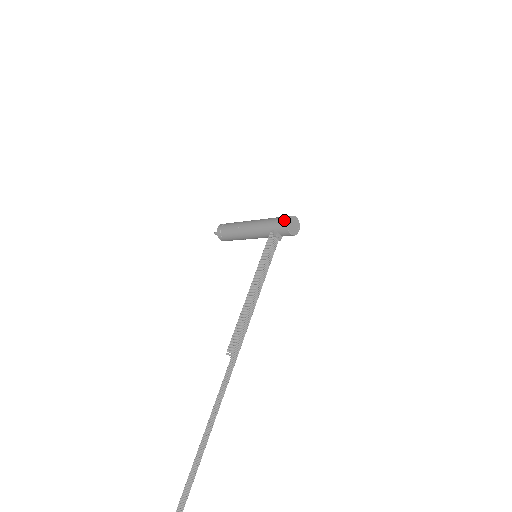
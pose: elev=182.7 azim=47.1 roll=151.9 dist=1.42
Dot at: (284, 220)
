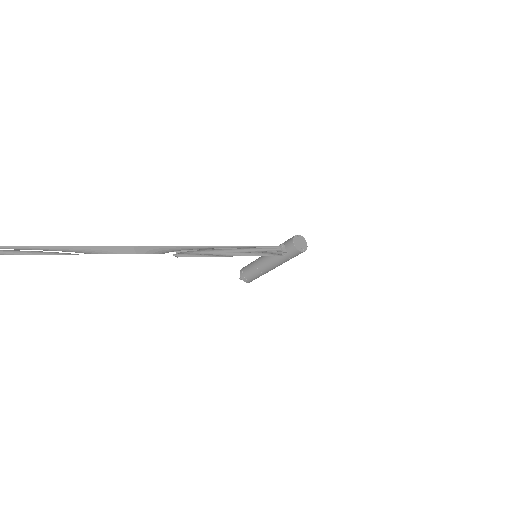
Dot at: occluded
